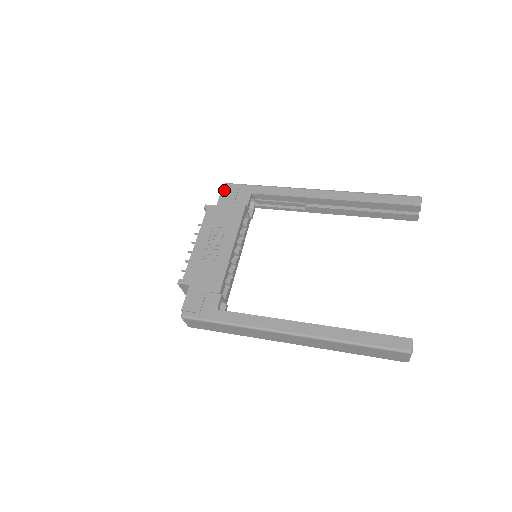
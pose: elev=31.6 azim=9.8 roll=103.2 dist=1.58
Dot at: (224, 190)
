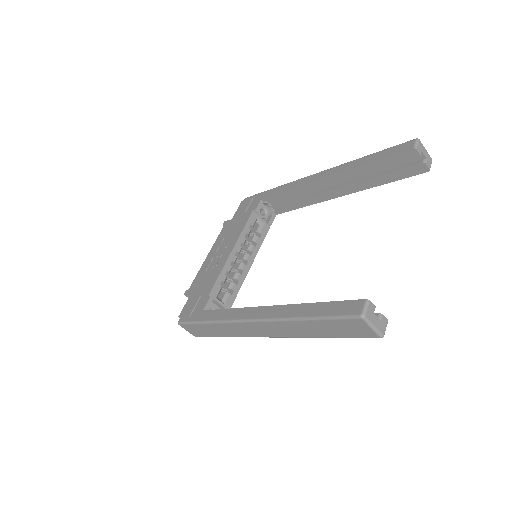
Dot at: (241, 204)
